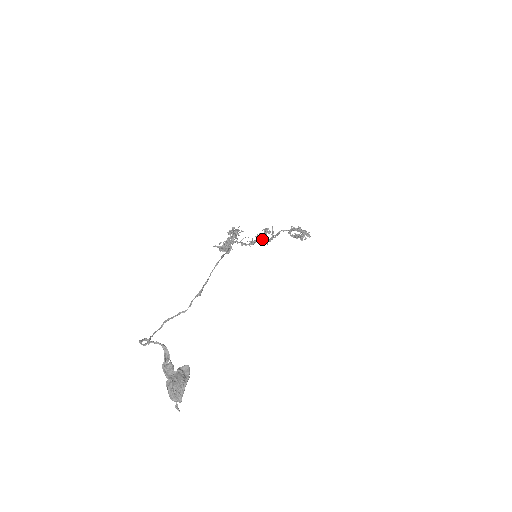
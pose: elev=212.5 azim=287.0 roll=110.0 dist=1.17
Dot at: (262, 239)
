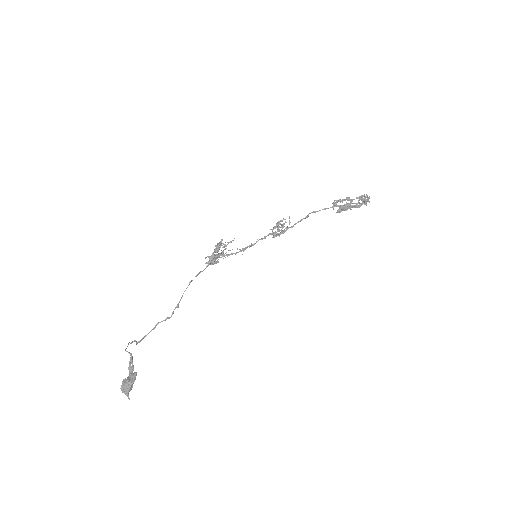
Dot at: (272, 234)
